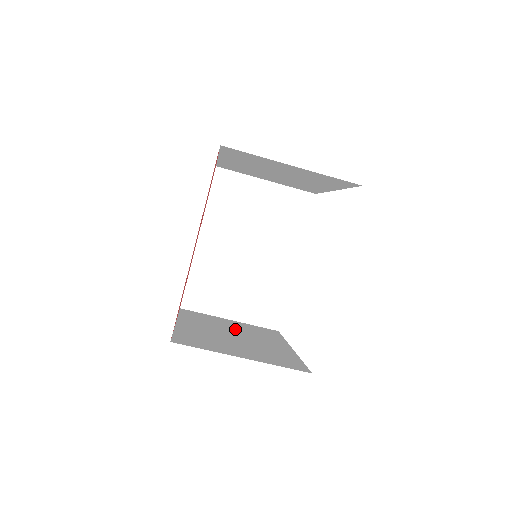
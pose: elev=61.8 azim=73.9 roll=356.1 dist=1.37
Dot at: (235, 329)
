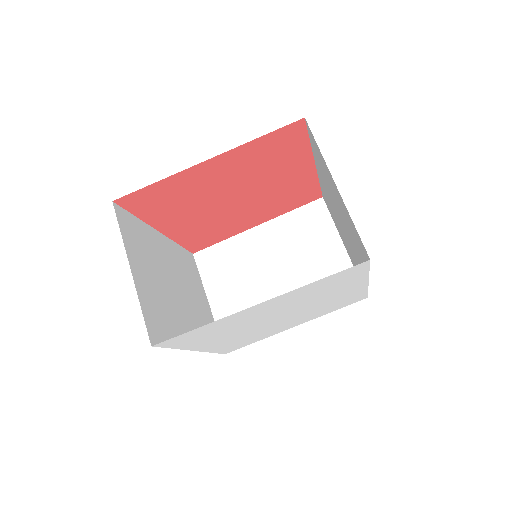
Dot at: occluded
